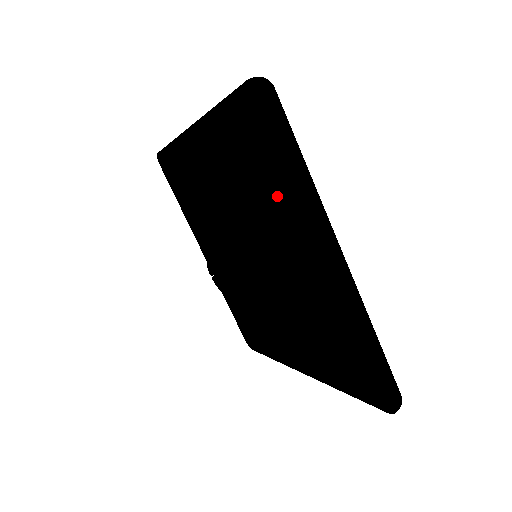
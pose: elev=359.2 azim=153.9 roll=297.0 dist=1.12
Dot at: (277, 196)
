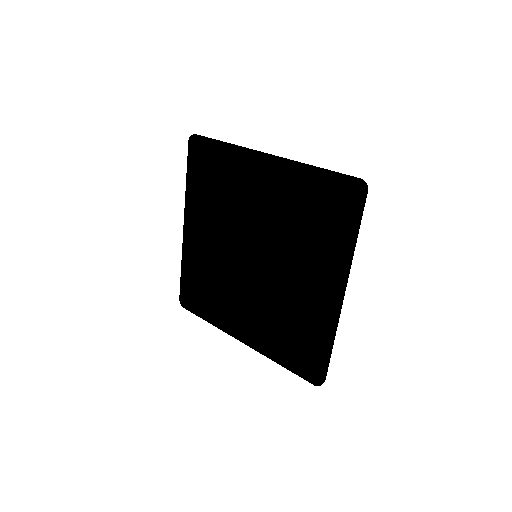
Dot at: (323, 242)
